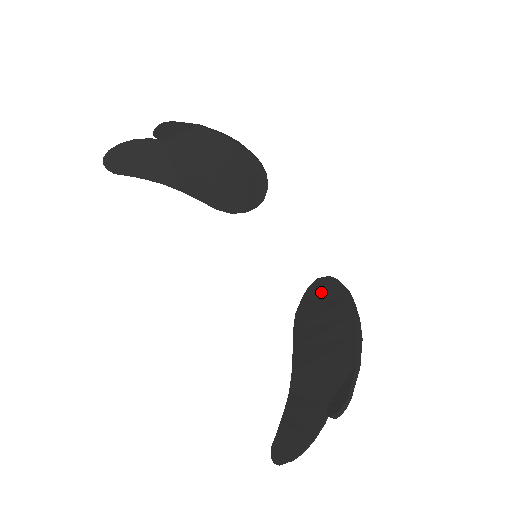
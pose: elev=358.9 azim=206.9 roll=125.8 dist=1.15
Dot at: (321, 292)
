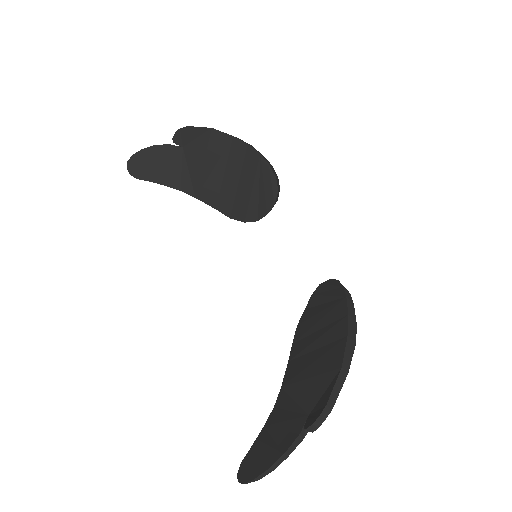
Dot at: (322, 297)
